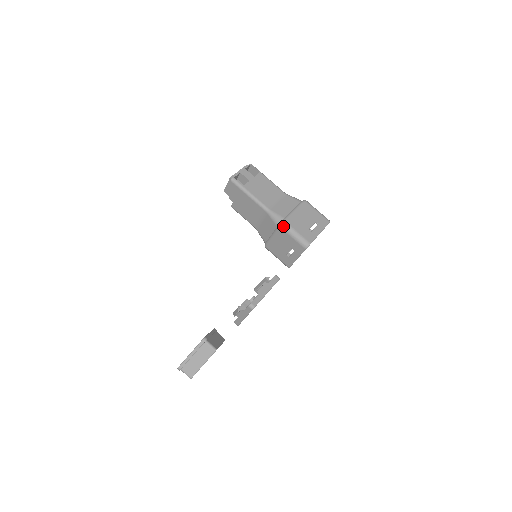
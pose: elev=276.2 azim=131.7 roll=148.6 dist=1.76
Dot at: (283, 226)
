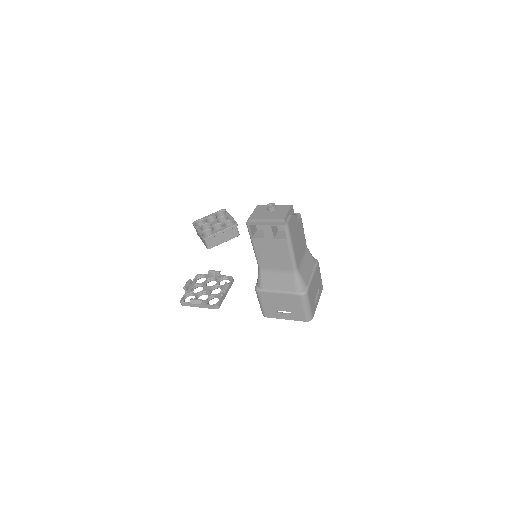
Dot at: occluded
